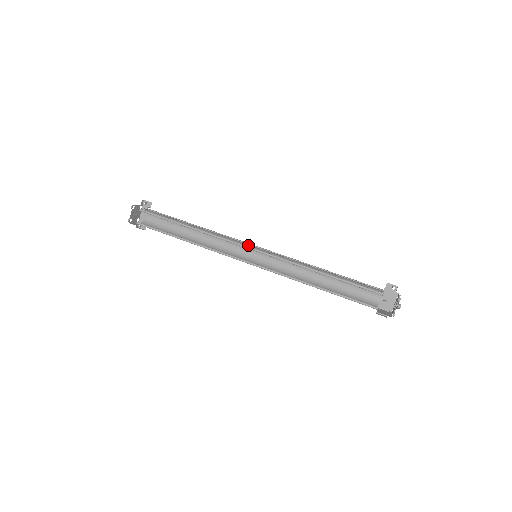
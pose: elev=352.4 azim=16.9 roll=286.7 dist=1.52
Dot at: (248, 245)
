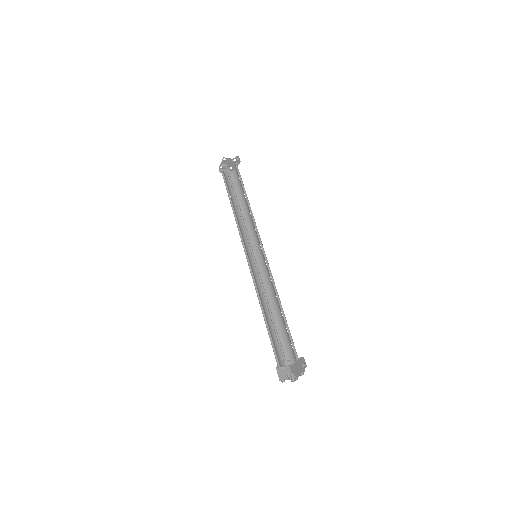
Dot at: occluded
